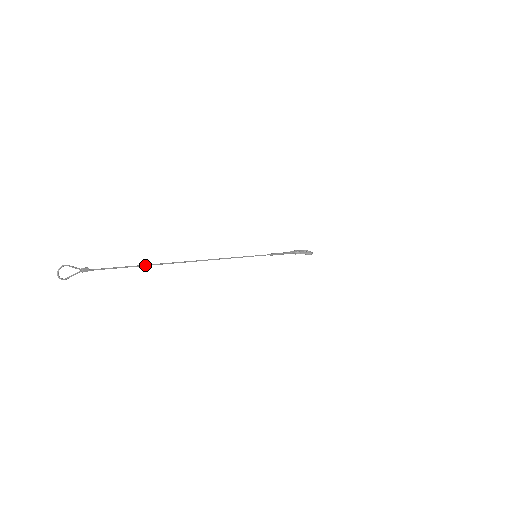
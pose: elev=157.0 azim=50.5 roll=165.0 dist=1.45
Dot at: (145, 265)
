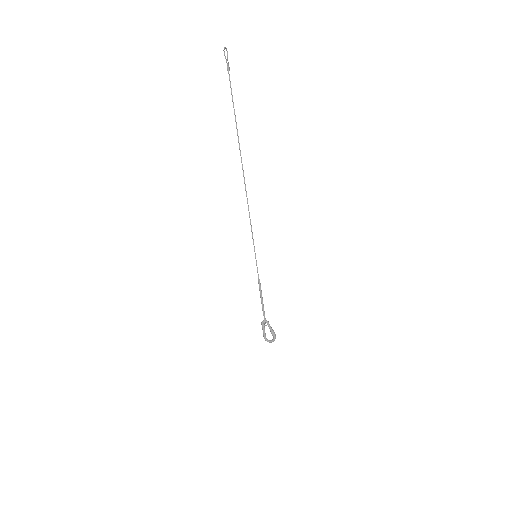
Dot at: (236, 122)
